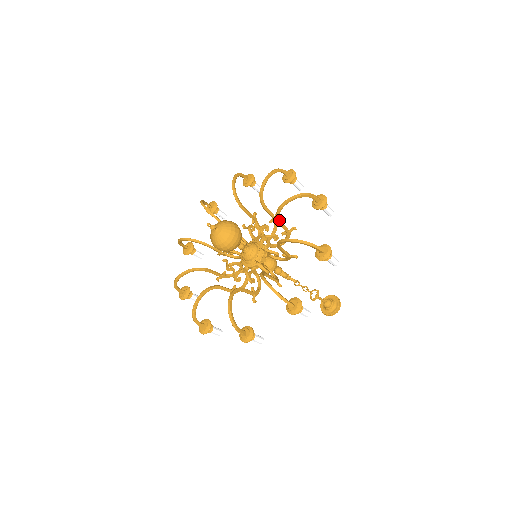
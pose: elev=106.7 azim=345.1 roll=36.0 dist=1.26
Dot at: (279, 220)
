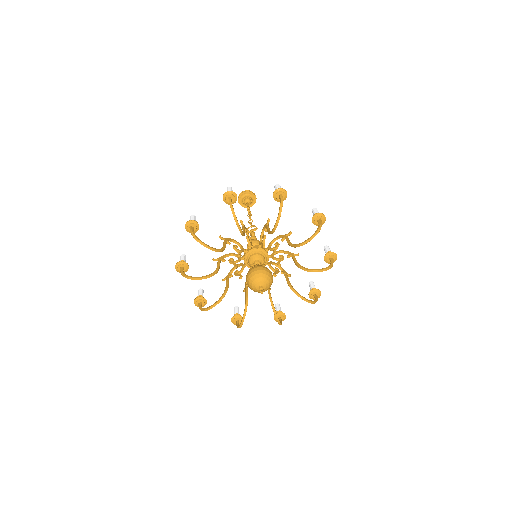
Dot at: occluded
